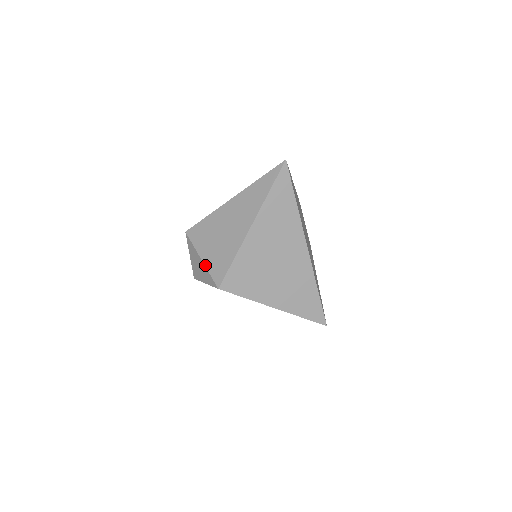
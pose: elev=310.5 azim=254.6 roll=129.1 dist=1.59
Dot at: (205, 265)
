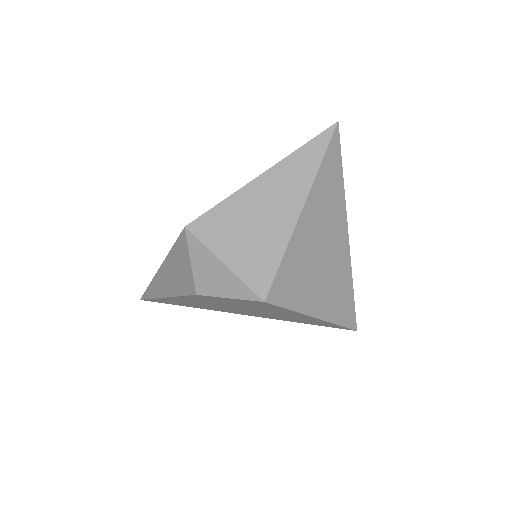
Dot at: (233, 271)
